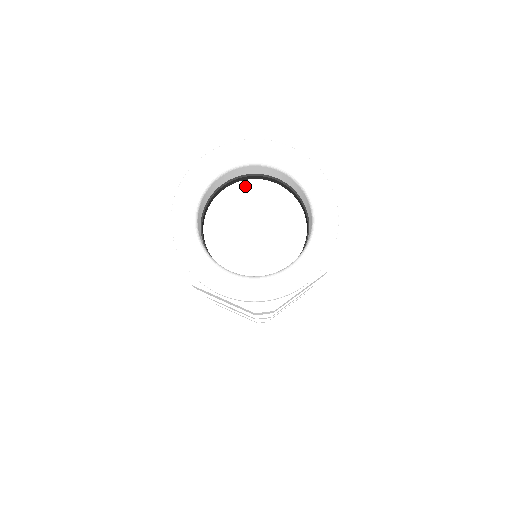
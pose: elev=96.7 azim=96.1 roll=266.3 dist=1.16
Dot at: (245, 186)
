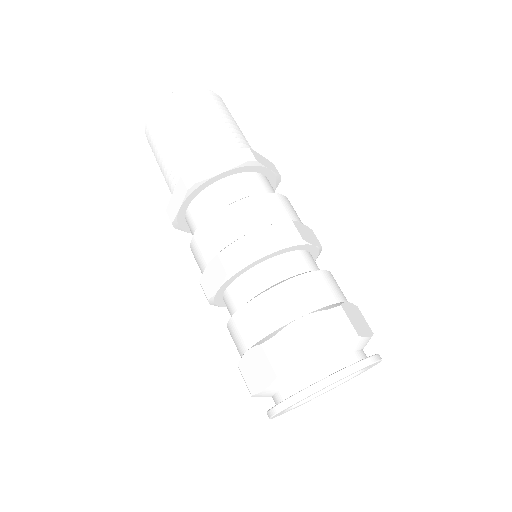
Dot at: occluded
